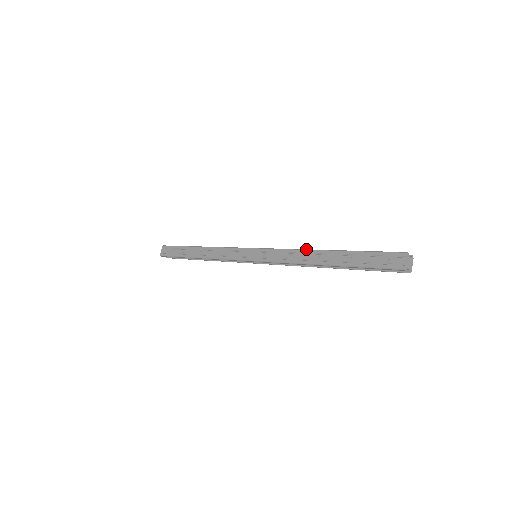
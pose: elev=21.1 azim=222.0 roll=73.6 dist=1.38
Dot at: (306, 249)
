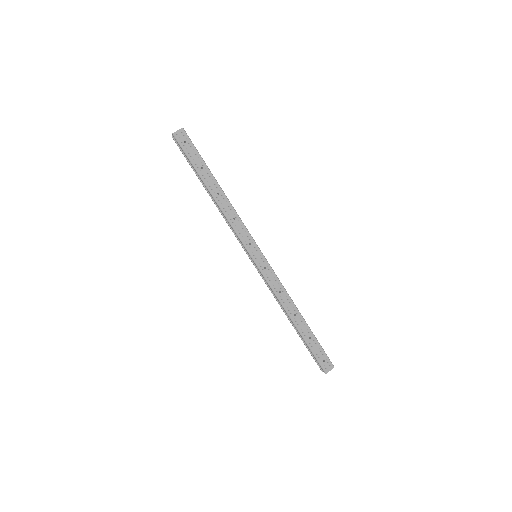
Dot at: occluded
